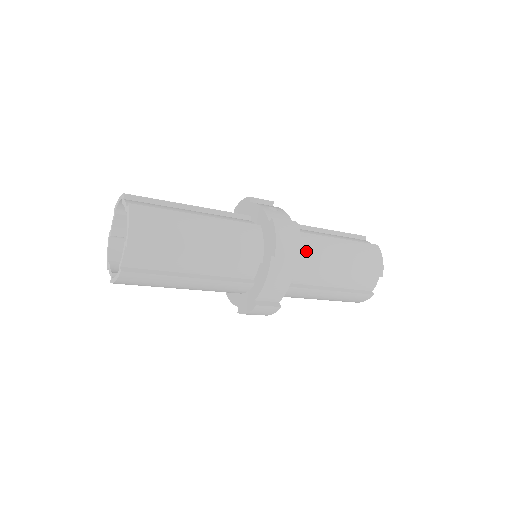
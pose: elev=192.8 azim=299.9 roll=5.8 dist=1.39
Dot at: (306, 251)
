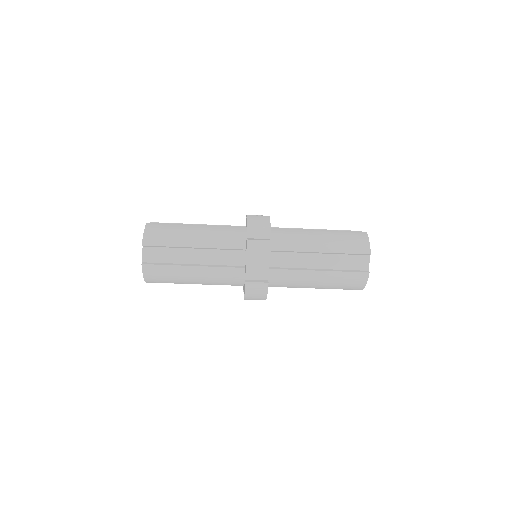
Dot at: (286, 239)
